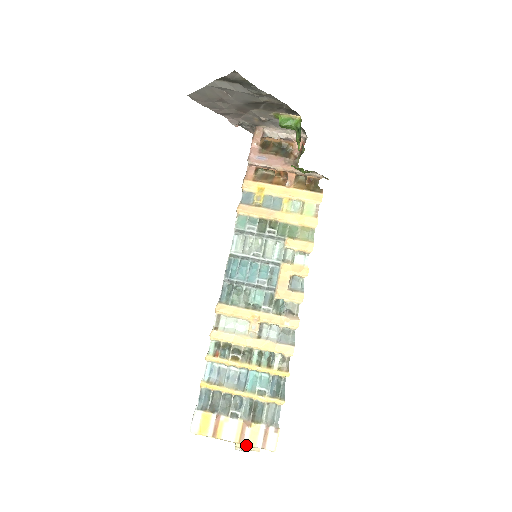
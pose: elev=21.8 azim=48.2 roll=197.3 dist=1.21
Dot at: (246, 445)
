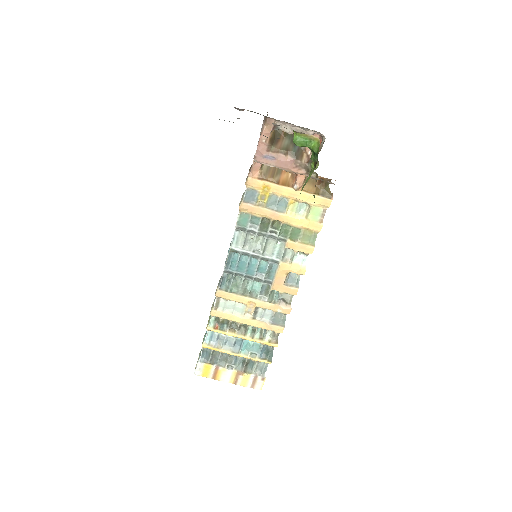
Dot at: (239, 384)
